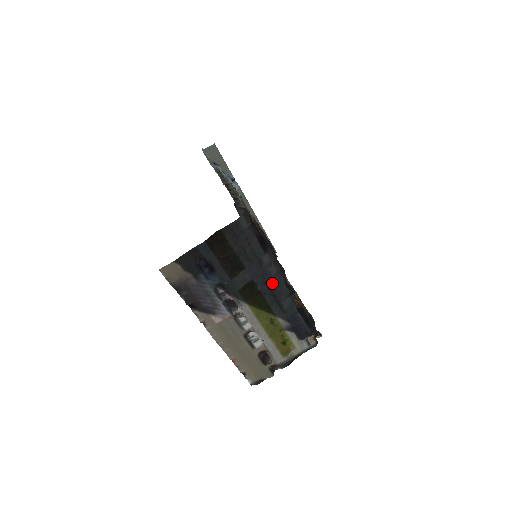
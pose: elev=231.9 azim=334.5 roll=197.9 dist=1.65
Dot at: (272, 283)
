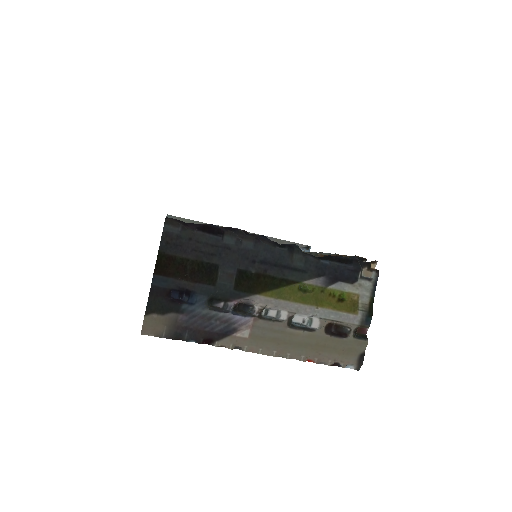
Dot at: (260, 256)
